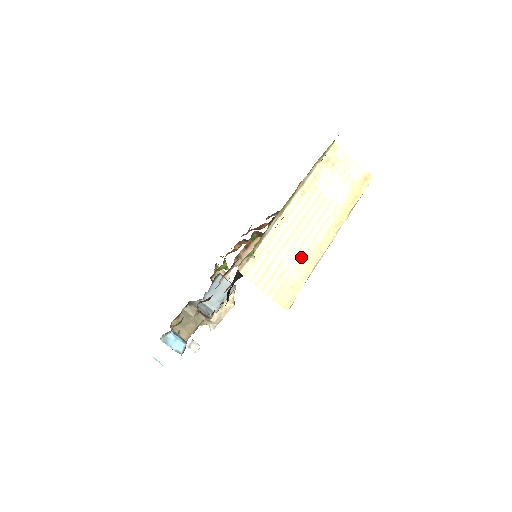
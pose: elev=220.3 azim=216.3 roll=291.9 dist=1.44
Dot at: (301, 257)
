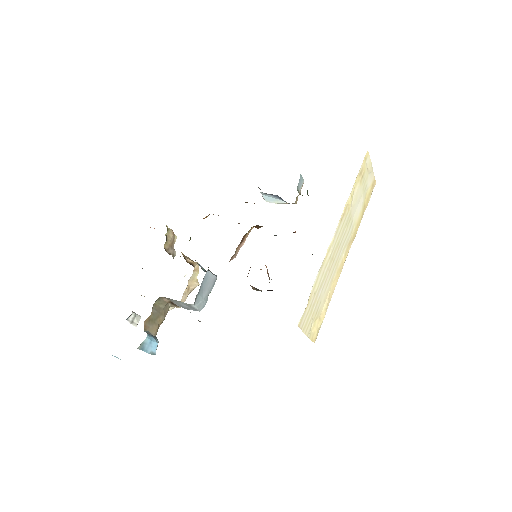
Dot at: (329, 287)
